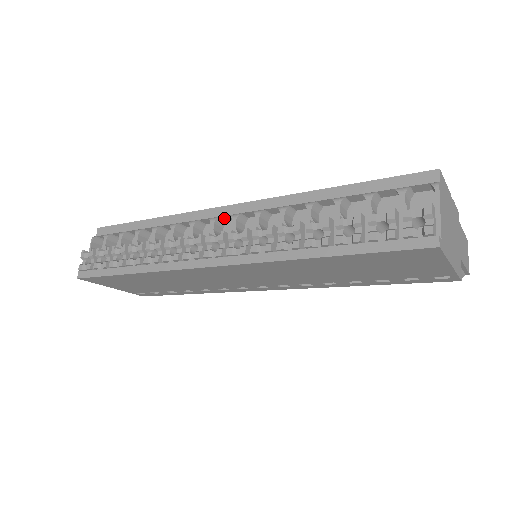
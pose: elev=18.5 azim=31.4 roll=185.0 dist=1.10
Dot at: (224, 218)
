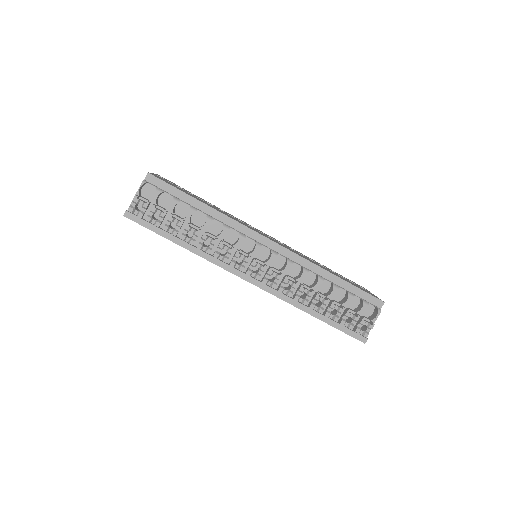
Dot at: (263, 245)
